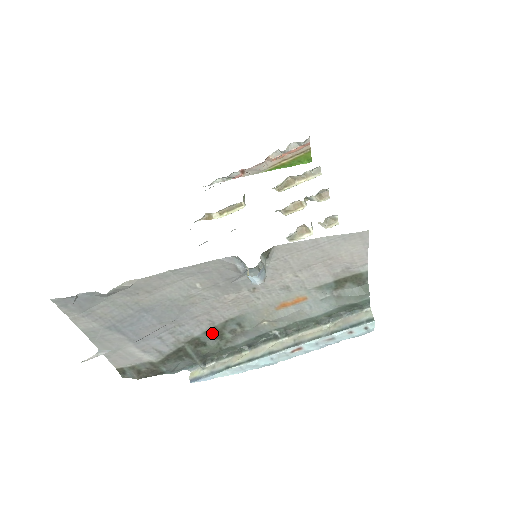
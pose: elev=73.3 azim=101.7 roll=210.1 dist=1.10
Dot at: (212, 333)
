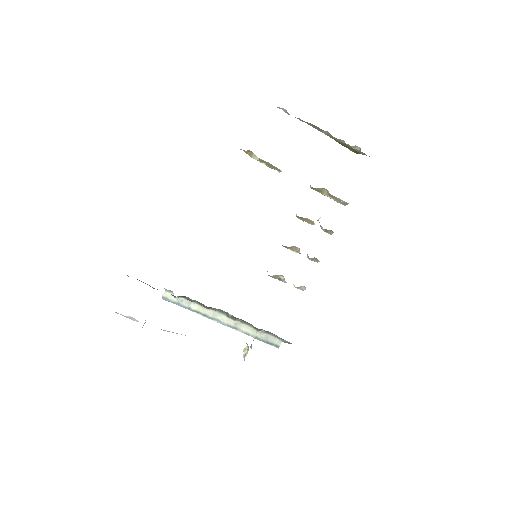
Dot at: occluded
